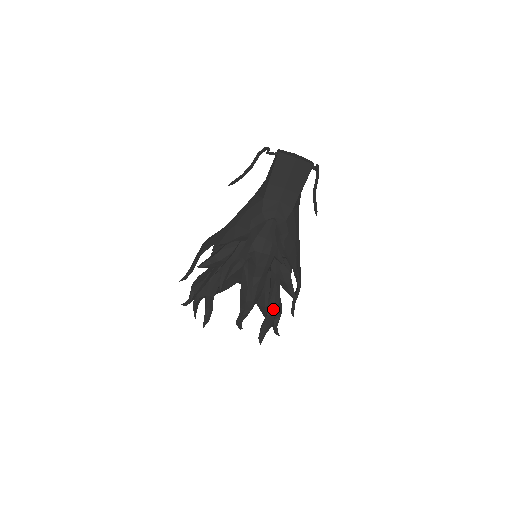
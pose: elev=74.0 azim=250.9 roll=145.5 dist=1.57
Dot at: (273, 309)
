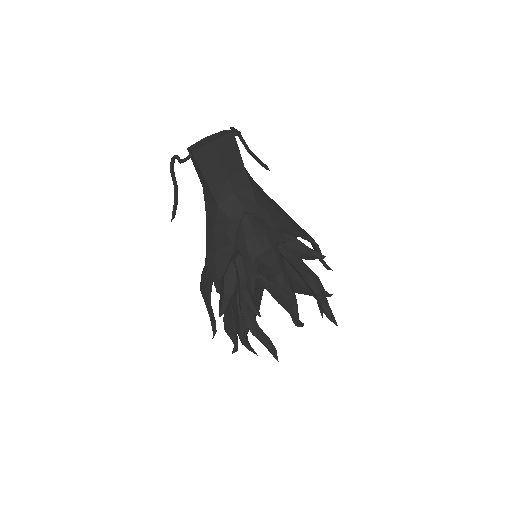
Dot at: (316, 285)
